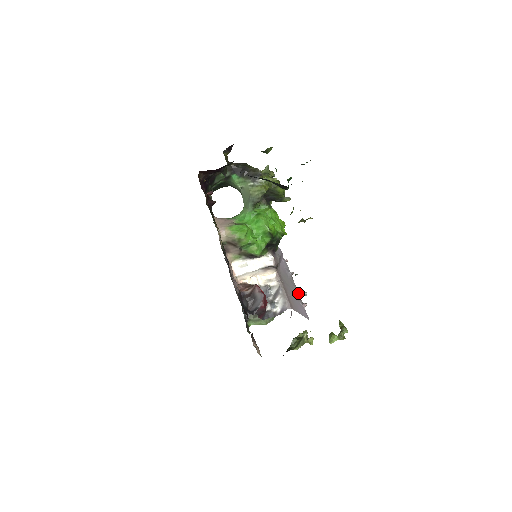
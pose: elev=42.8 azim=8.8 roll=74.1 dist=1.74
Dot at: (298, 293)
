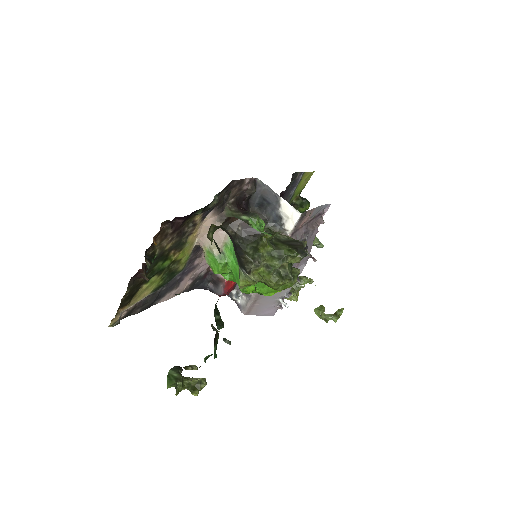
Dot at: (283, 297)
